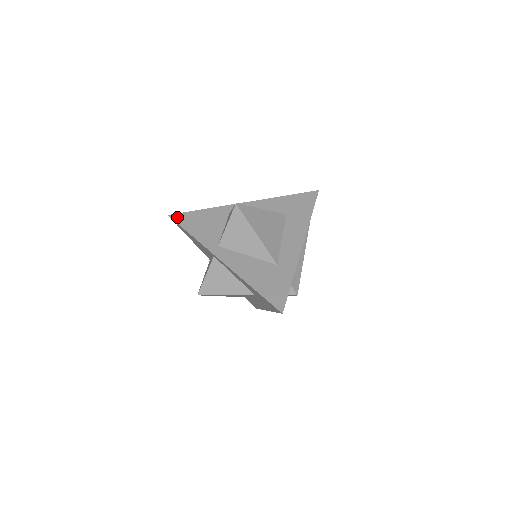
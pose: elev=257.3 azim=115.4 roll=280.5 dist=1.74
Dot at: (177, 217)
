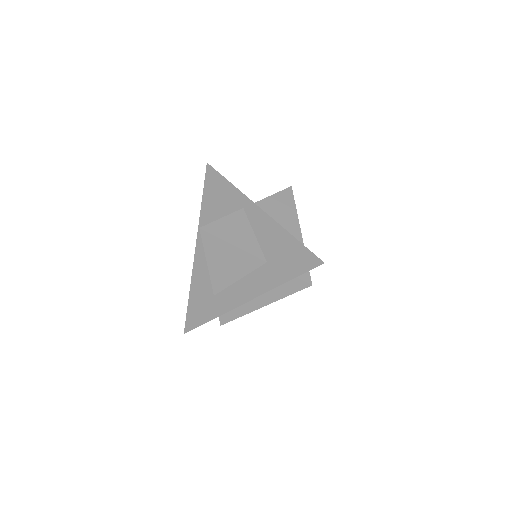
Dot at: occluded
